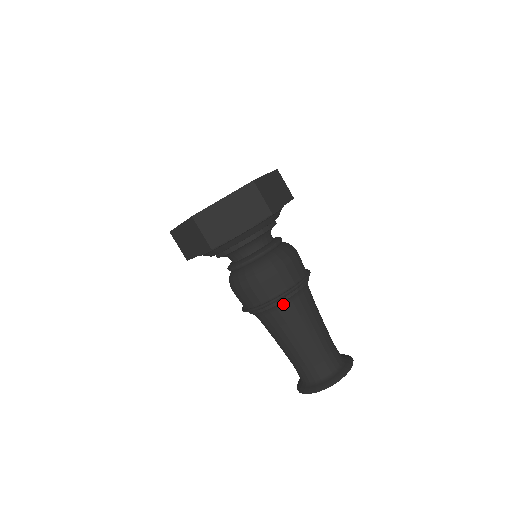
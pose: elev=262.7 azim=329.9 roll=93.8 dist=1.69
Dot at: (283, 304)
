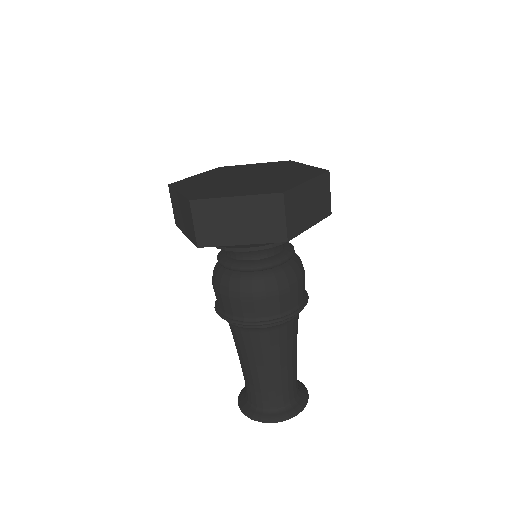
Dot at: (257, 329)
